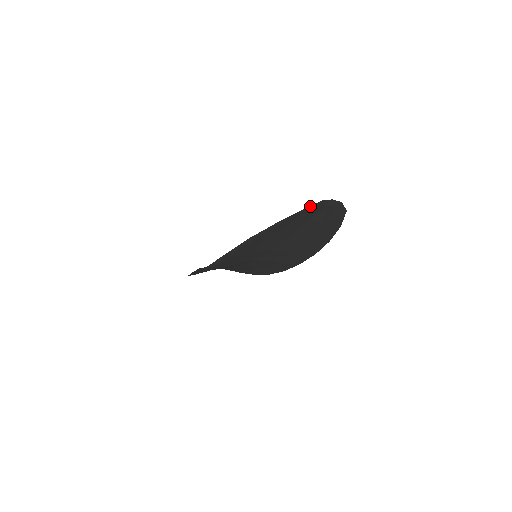
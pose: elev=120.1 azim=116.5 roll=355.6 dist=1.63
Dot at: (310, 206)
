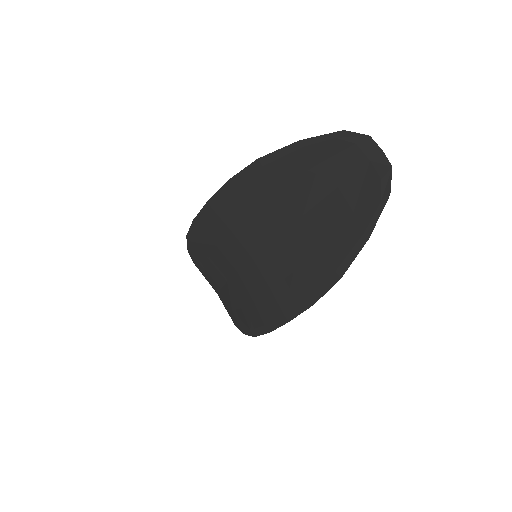
Dot at: (350, 134)
